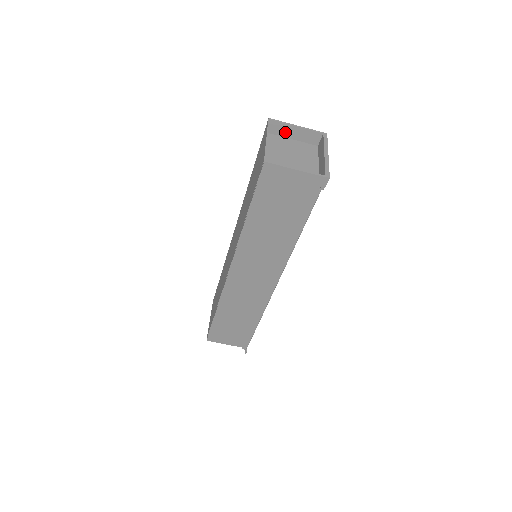
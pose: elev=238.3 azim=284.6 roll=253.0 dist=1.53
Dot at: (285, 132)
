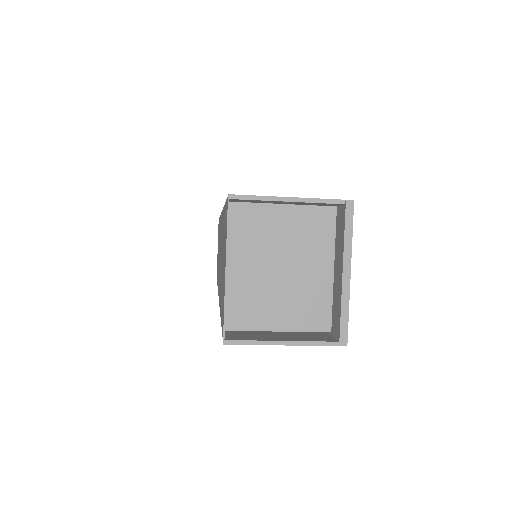
Dot at: (267, 202)
